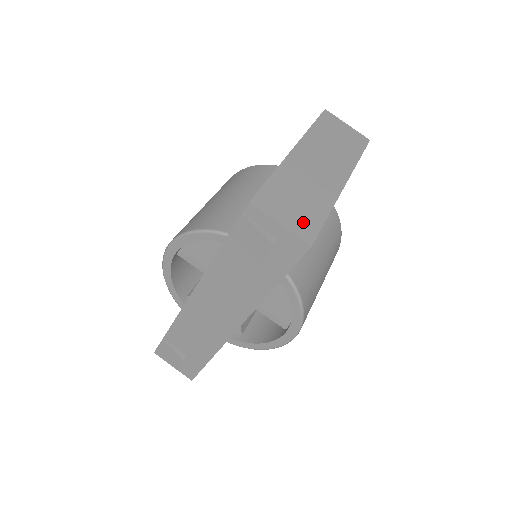
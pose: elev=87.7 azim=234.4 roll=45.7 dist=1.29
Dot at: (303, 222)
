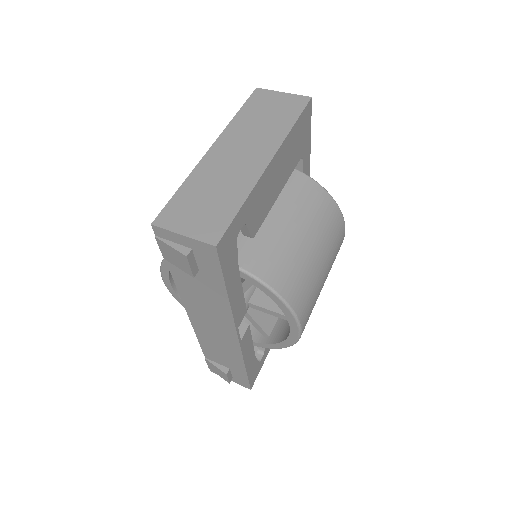
Dot at: (209, 224)
